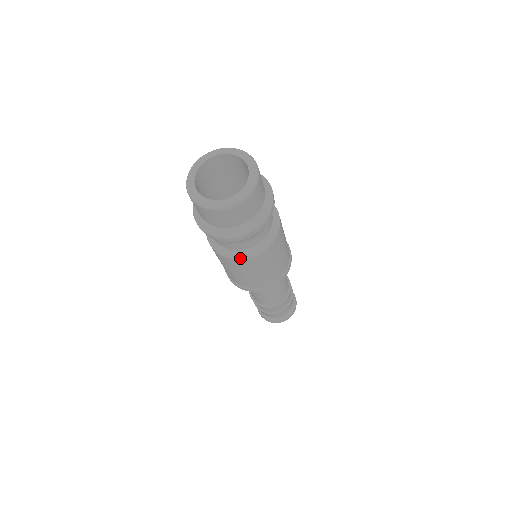
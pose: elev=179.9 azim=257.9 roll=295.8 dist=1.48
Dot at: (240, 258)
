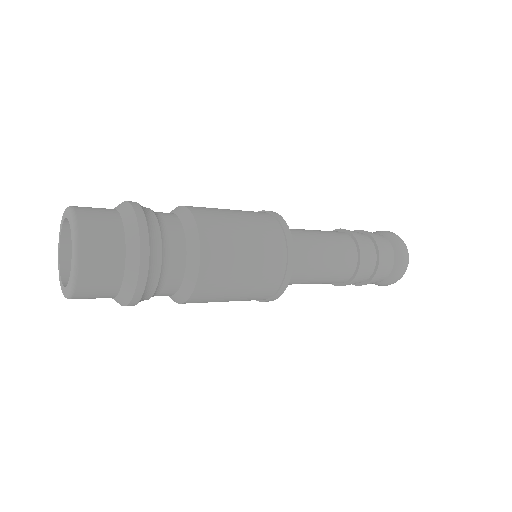
Dot at: (194, 285)
